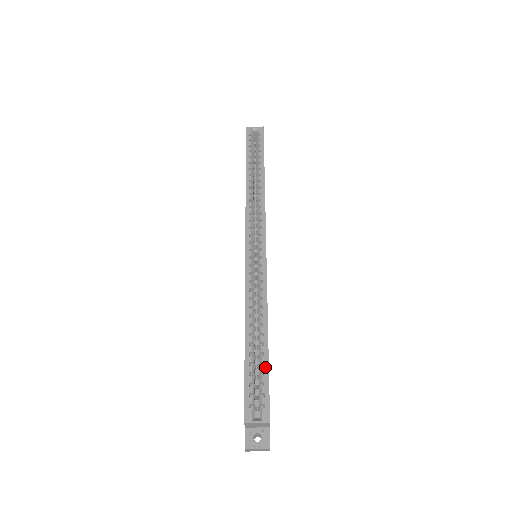
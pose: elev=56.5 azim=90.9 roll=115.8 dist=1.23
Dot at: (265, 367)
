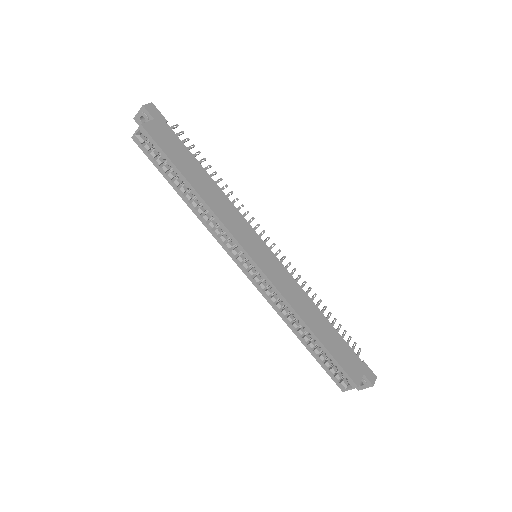
Dot at: (328, 355)
